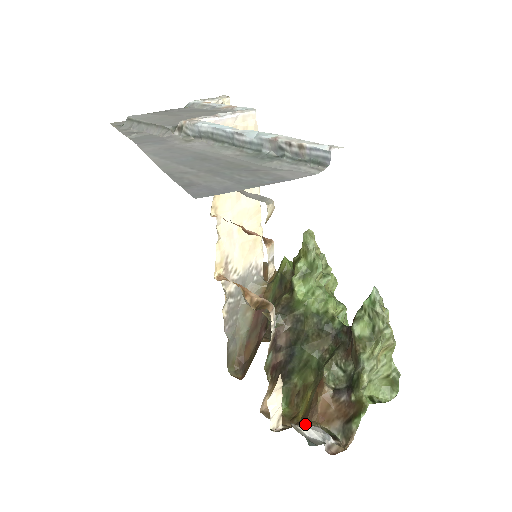
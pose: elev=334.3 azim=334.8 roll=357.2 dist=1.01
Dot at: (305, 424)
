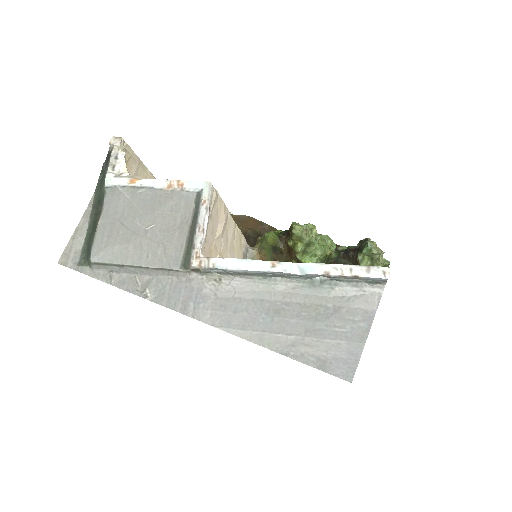
Dot at: occluded
